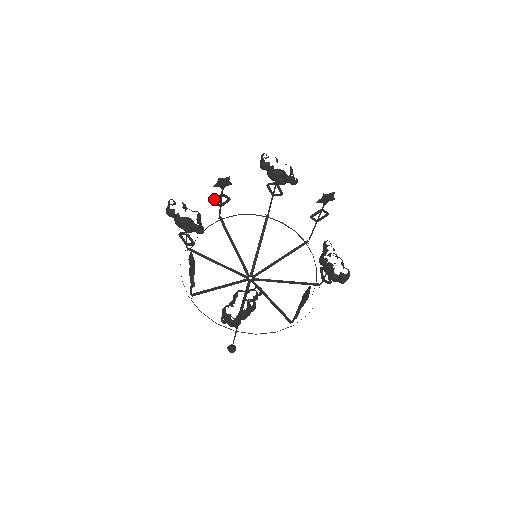
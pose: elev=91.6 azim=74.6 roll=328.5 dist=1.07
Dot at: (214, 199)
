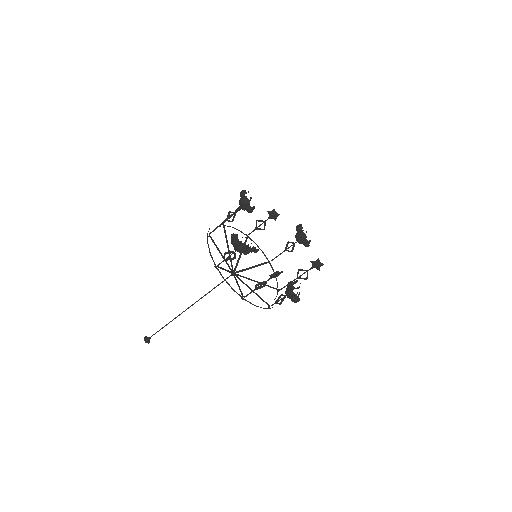
Dot at: (259, 220)
